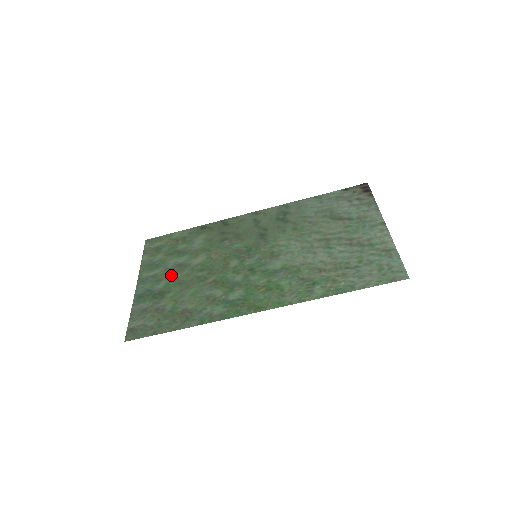
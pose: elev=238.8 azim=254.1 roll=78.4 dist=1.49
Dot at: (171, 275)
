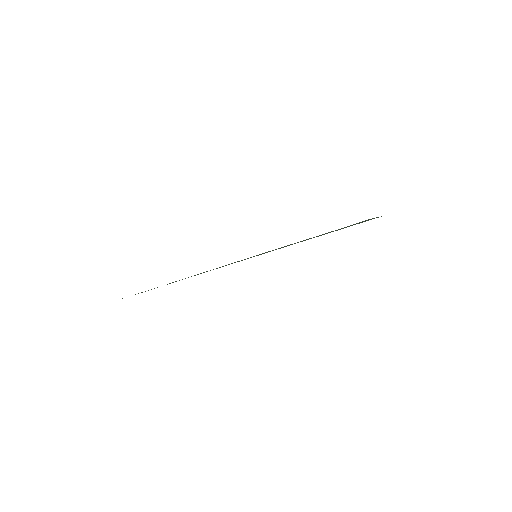
Dot at: occluded
